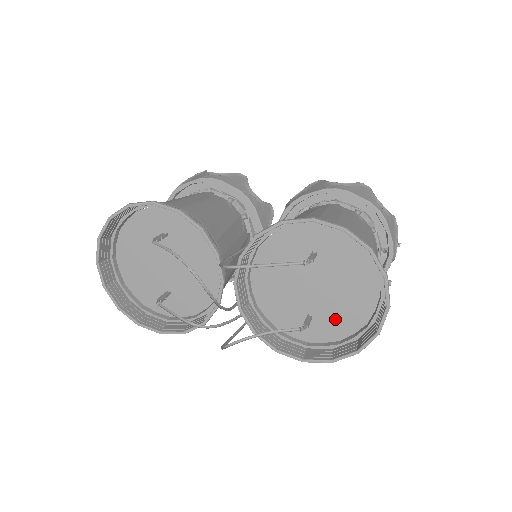
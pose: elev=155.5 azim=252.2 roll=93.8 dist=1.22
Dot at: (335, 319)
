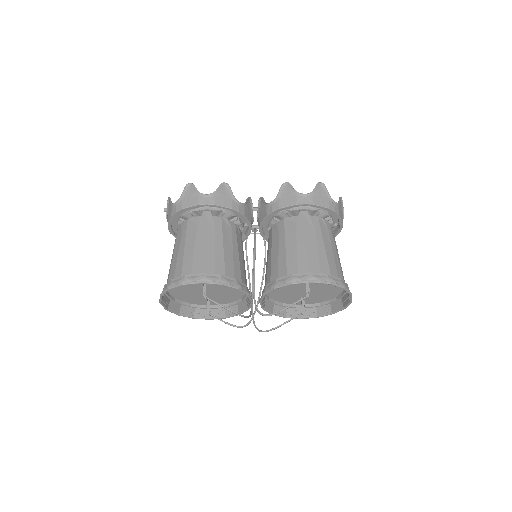
Dot at: (318, 297)
